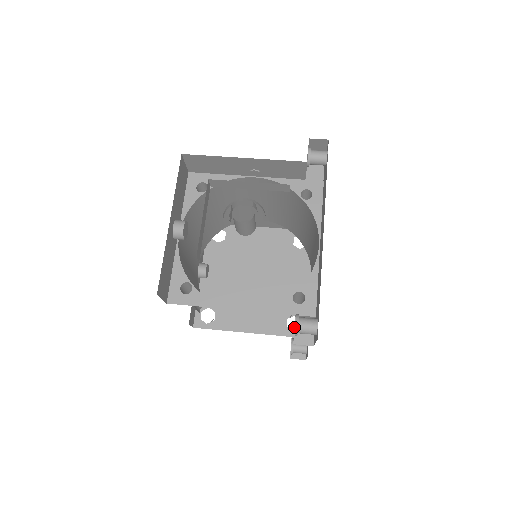
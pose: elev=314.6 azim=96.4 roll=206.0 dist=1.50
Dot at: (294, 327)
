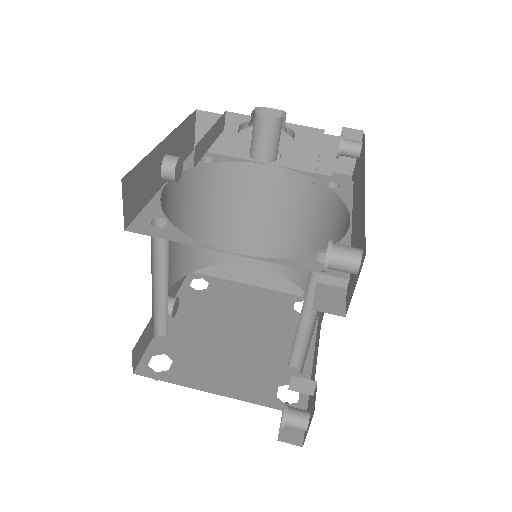
Dot at: occluded
